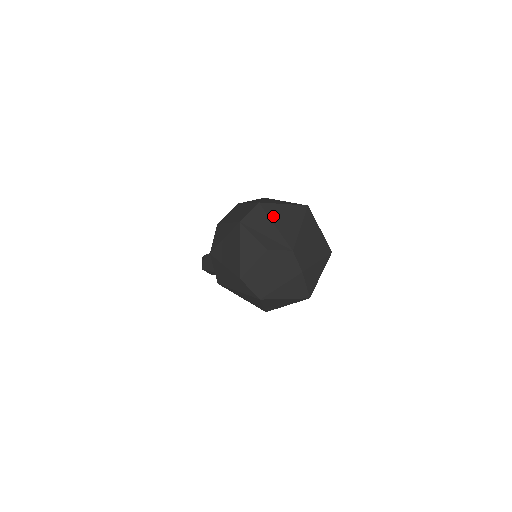
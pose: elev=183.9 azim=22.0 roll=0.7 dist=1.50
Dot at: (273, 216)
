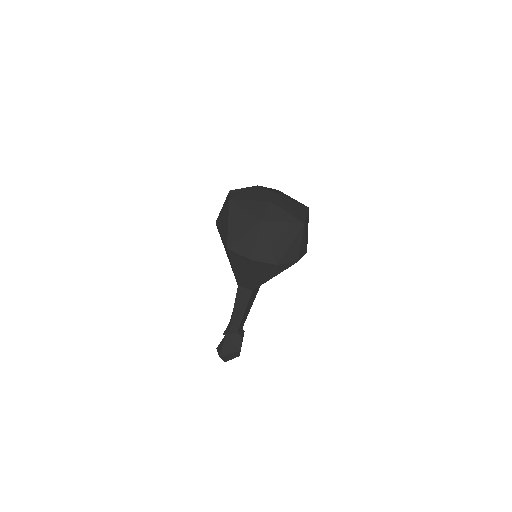
Dot at: (280, 192)
